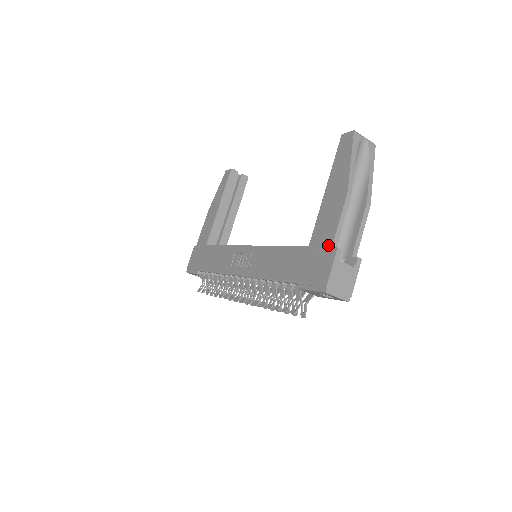
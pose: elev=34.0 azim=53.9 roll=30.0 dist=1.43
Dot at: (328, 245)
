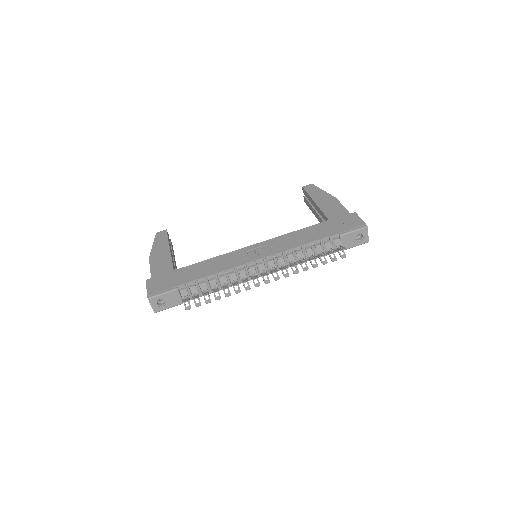
Dot at: (346, 214)
